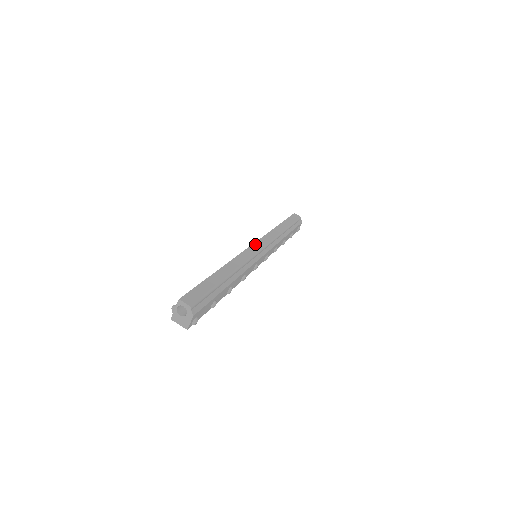
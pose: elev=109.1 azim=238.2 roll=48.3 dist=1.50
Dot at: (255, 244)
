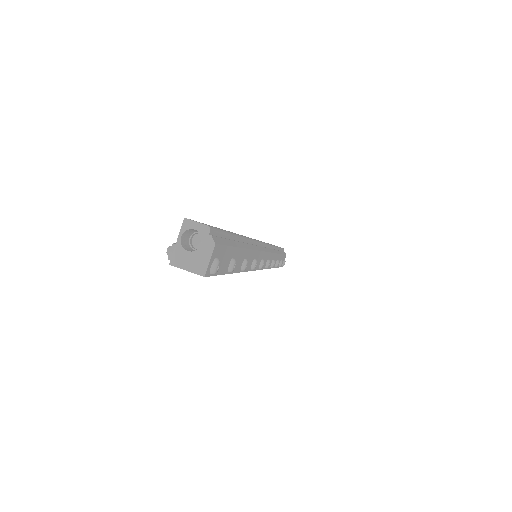
Dot at: occluded
